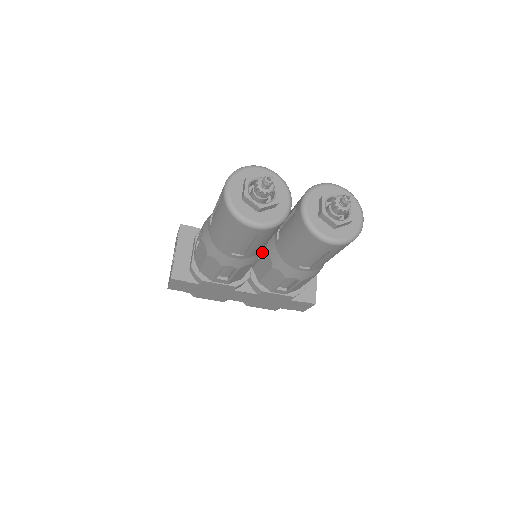
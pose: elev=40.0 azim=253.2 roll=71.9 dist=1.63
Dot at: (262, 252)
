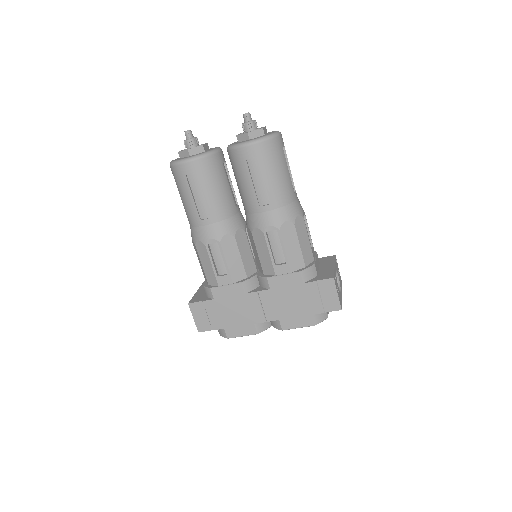
Dot at: (240, 226)
